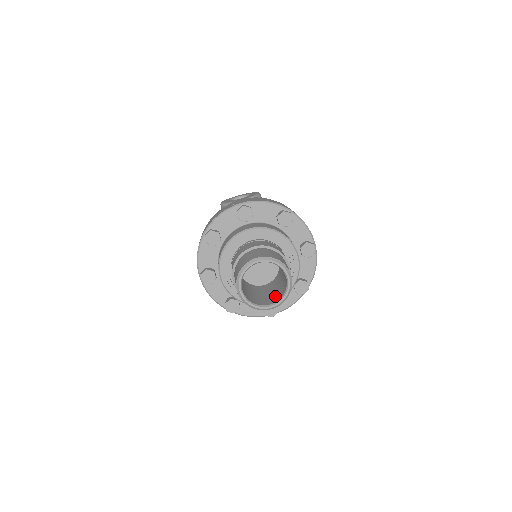
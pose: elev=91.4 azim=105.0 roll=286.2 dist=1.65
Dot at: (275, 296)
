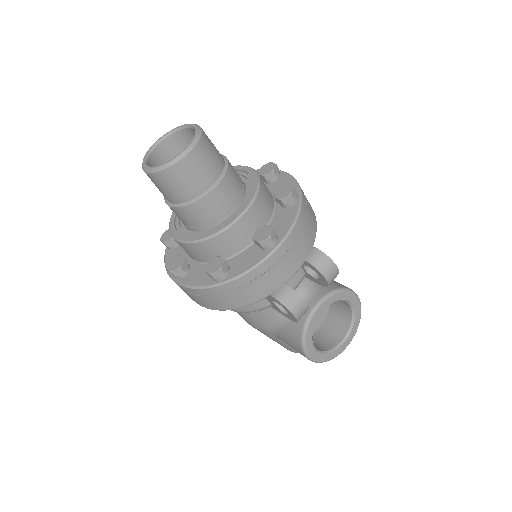
Dot at: occluded
